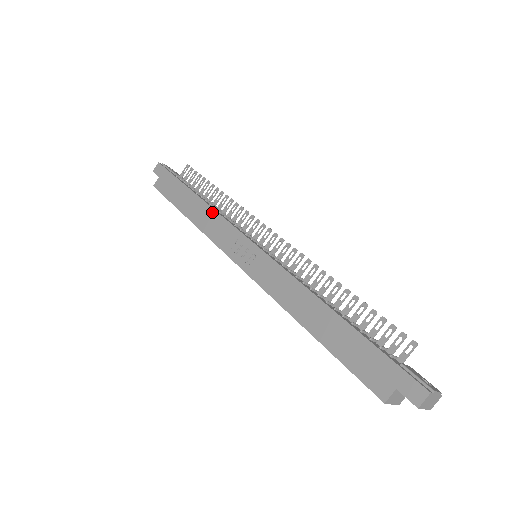
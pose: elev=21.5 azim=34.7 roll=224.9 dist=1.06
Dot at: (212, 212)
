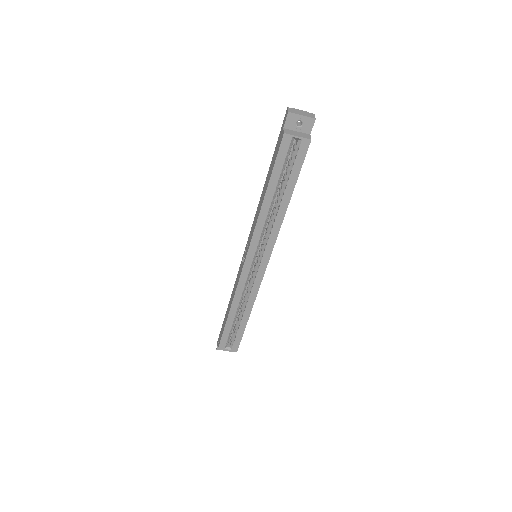
Dot at: (234, 287)
